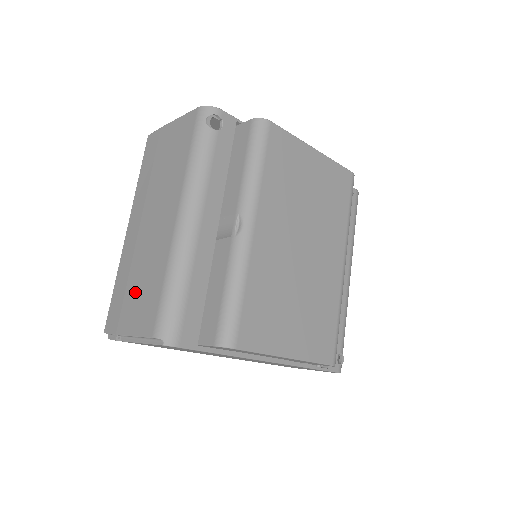
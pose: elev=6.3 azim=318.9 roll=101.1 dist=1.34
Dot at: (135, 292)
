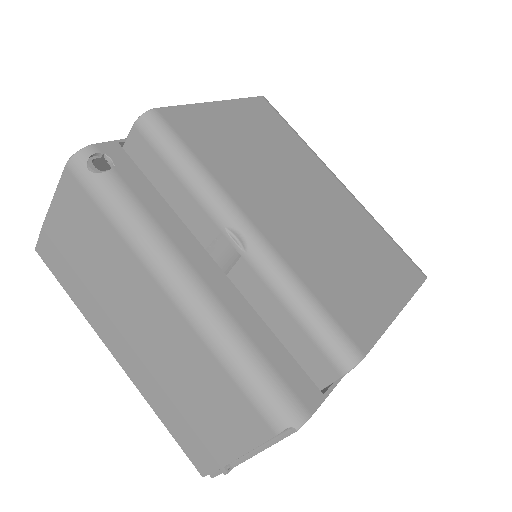
Dot at: (198, 409)
